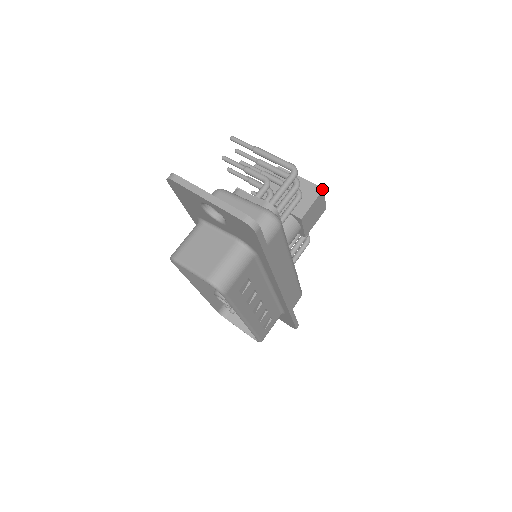
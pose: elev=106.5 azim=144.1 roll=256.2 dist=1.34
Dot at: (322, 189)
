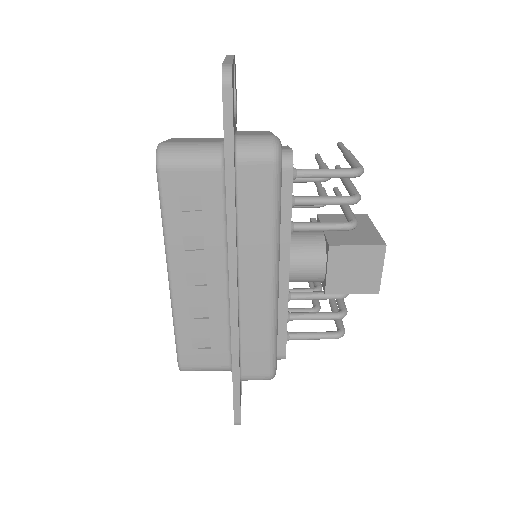
Dot at: (384, 244)
